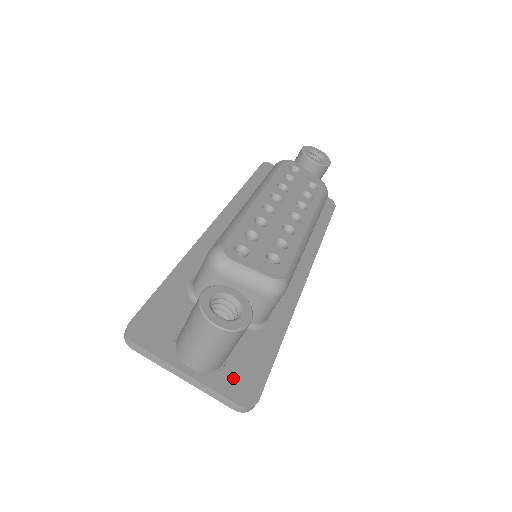
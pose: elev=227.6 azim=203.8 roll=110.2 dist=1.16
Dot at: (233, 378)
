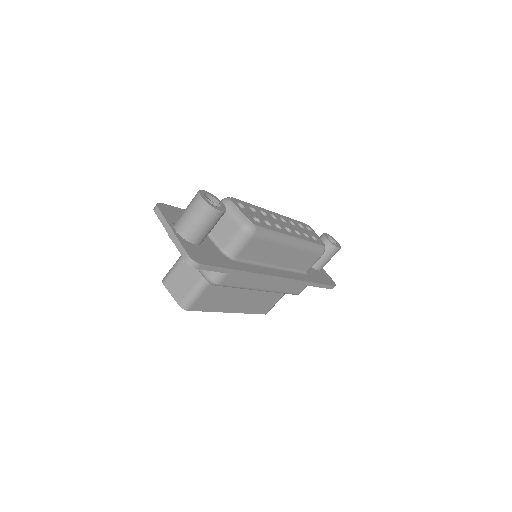
Dot at: (195, 250)
